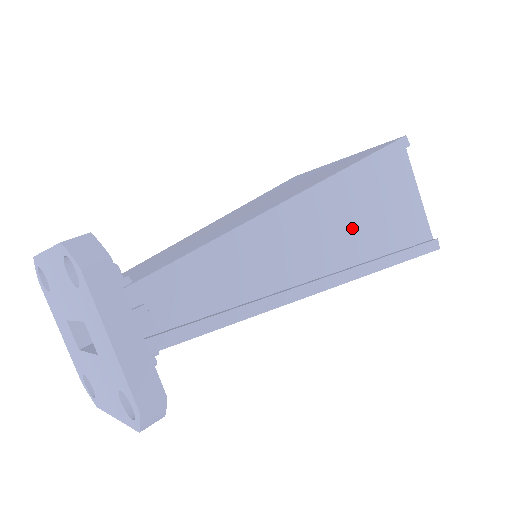
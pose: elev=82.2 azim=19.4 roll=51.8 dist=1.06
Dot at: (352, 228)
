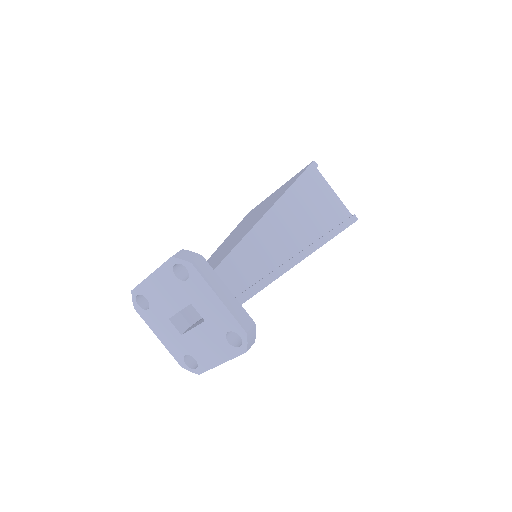
Dot at: (307, 219)
